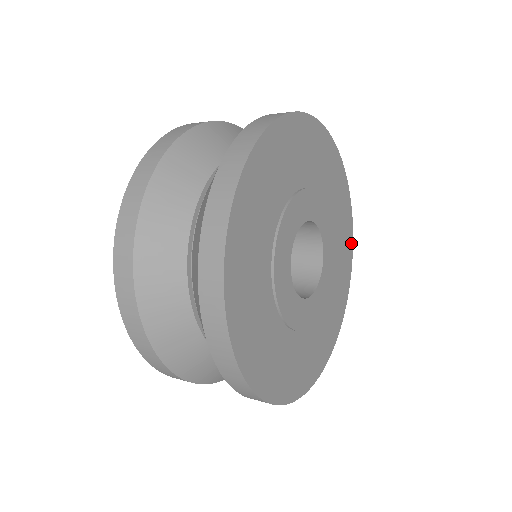
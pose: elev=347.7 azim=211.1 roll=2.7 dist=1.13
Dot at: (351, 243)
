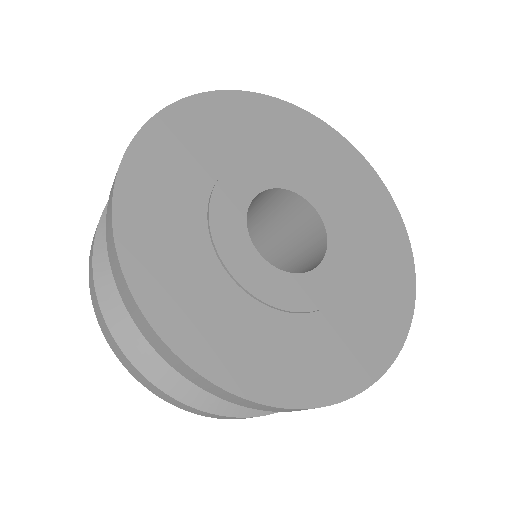
Dot at: (365, 165)
